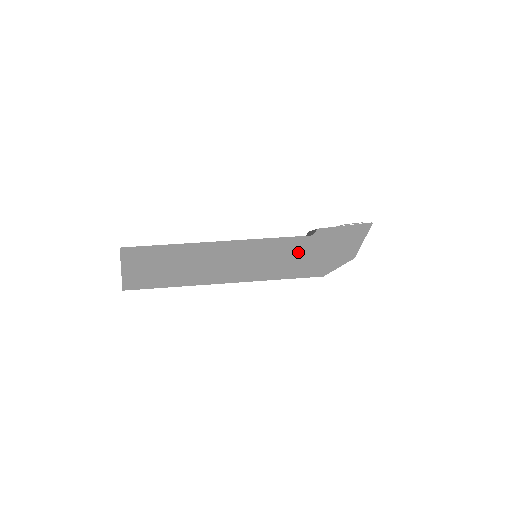
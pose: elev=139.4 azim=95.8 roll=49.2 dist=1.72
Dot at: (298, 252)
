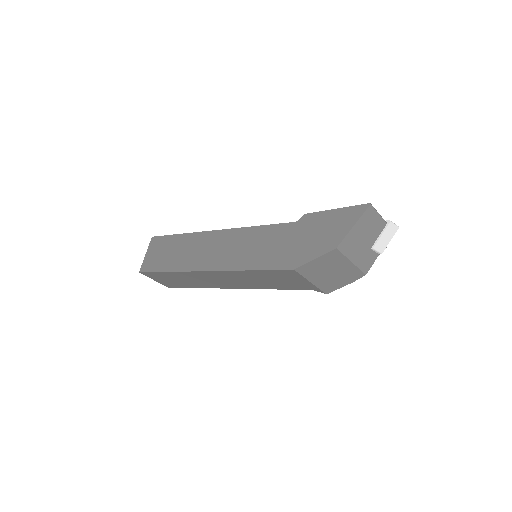
Dot at: (276, 240)
